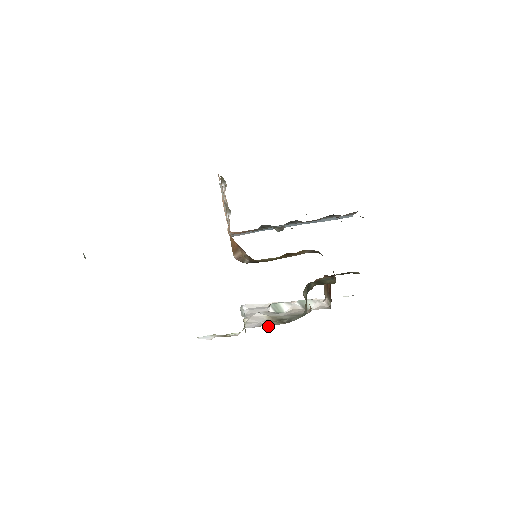
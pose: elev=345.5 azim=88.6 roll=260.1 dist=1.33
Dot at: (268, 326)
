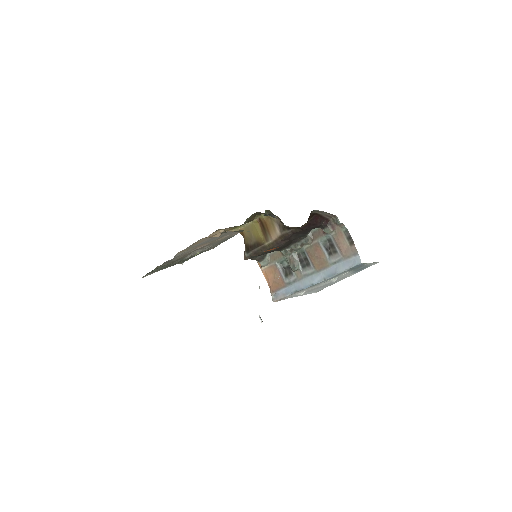
Dot at: occluded
